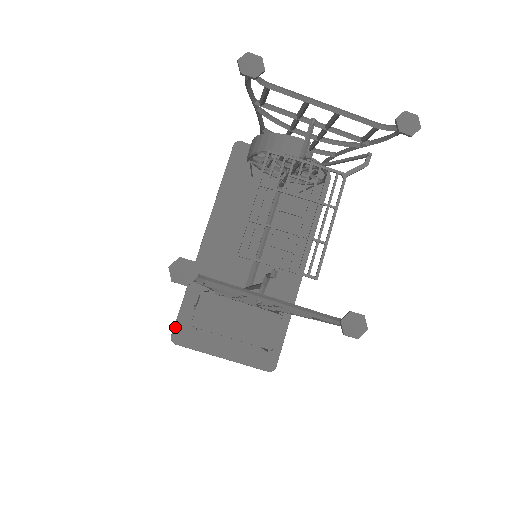
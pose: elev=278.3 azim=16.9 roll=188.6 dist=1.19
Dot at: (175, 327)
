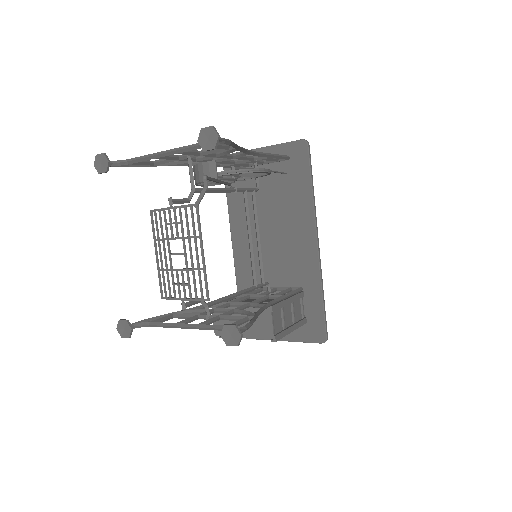
Dot at: occluded
